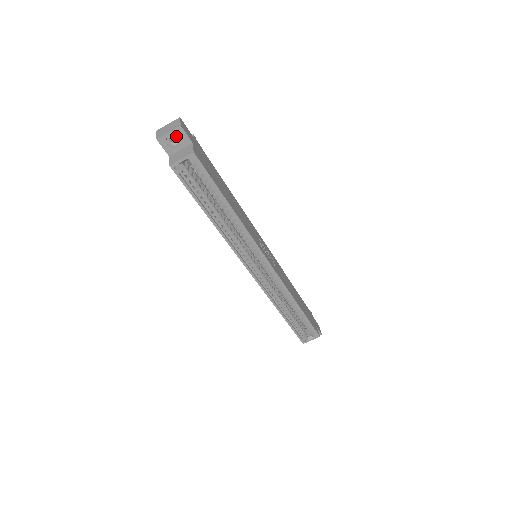
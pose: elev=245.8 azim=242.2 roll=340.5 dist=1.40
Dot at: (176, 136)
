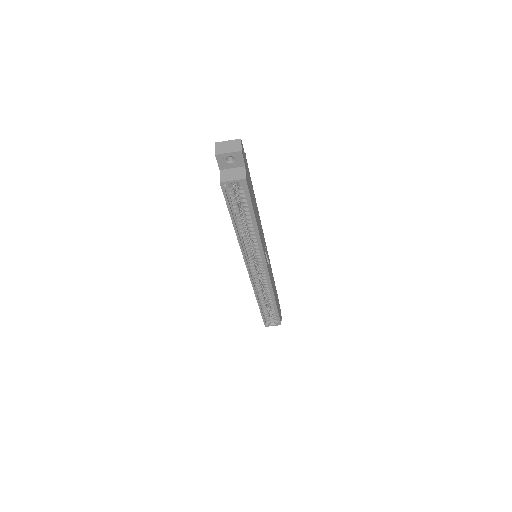
Dot at: (233, 157)
